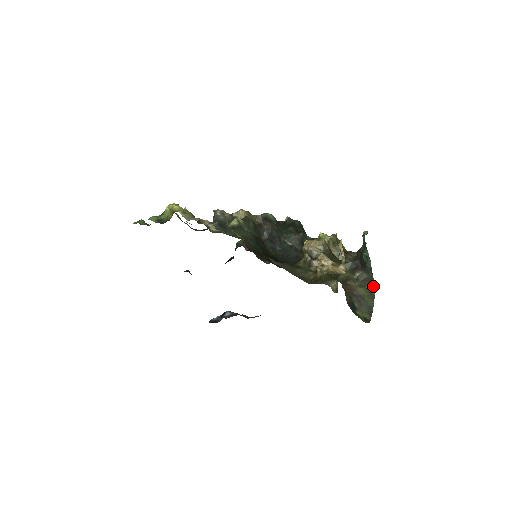
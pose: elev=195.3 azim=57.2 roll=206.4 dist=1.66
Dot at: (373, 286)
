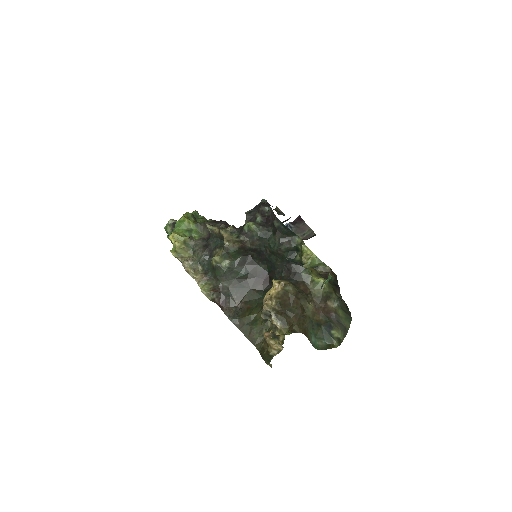
Dot at: (349, 312)
